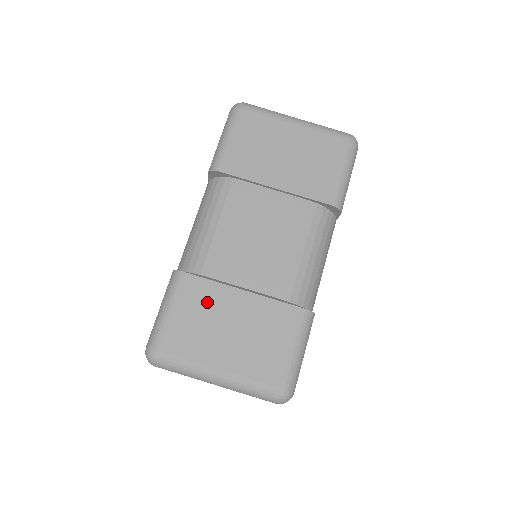
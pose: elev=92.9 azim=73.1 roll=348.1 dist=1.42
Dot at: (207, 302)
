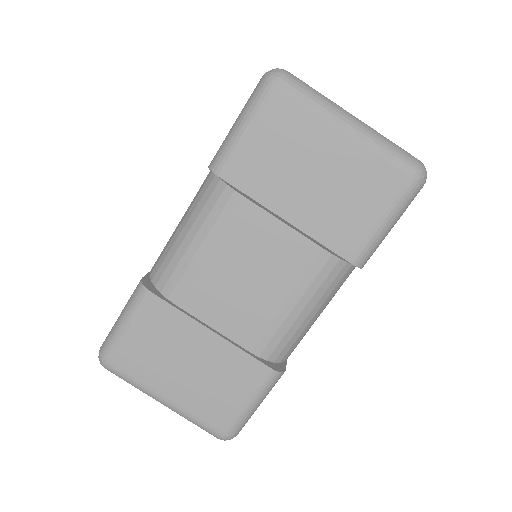
Dot at: (168, 330)
